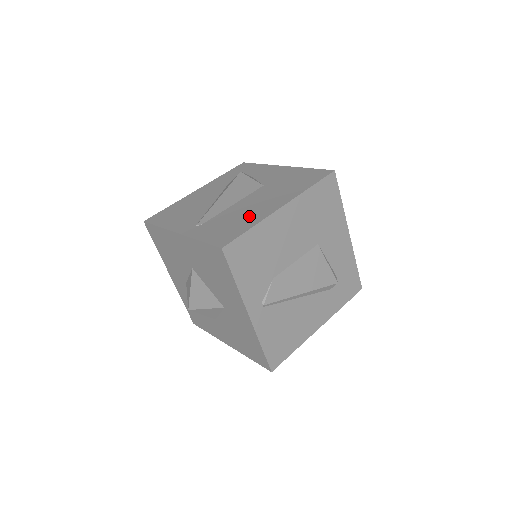
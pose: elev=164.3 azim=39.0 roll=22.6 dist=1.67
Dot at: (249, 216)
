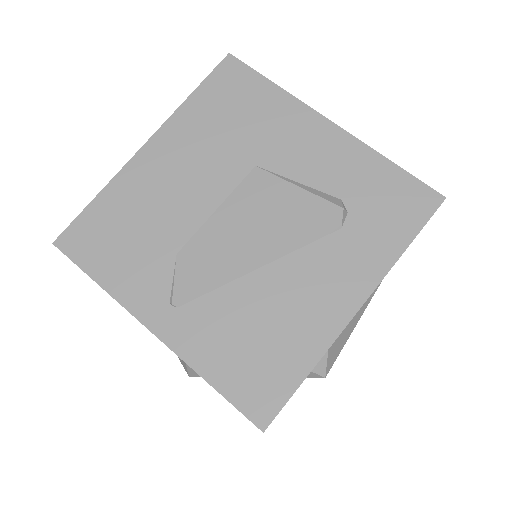
Dot at: occluded
